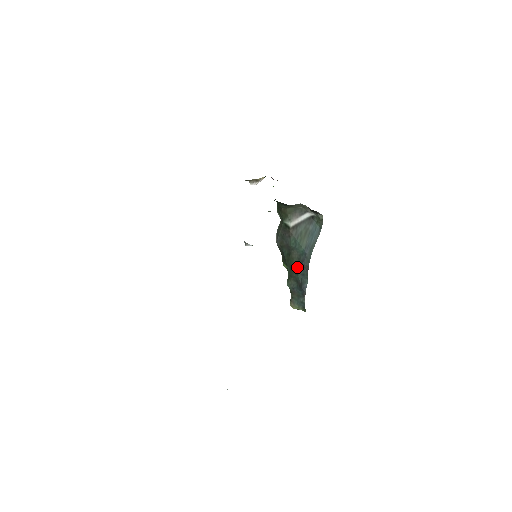
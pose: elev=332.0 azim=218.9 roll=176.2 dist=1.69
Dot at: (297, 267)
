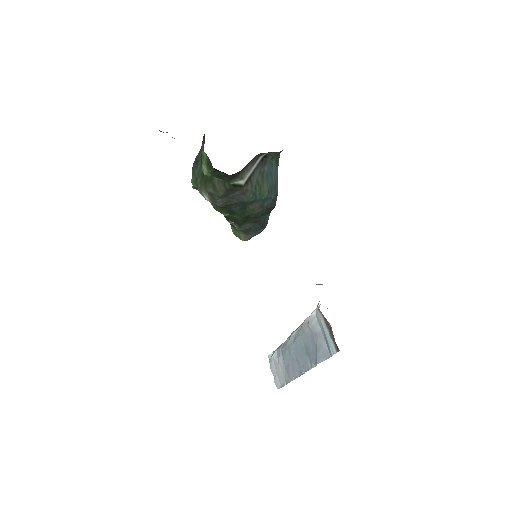
Dot at: (260, 214)
